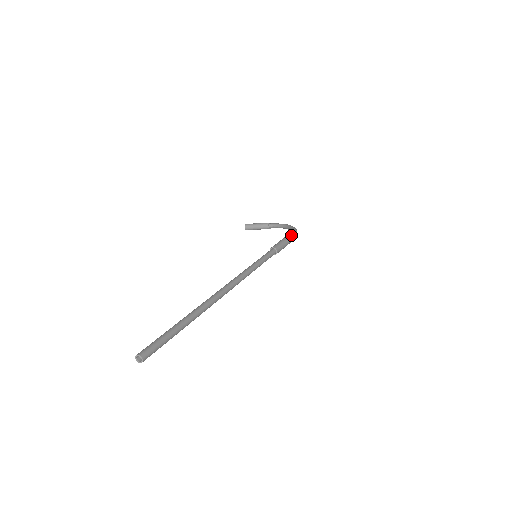
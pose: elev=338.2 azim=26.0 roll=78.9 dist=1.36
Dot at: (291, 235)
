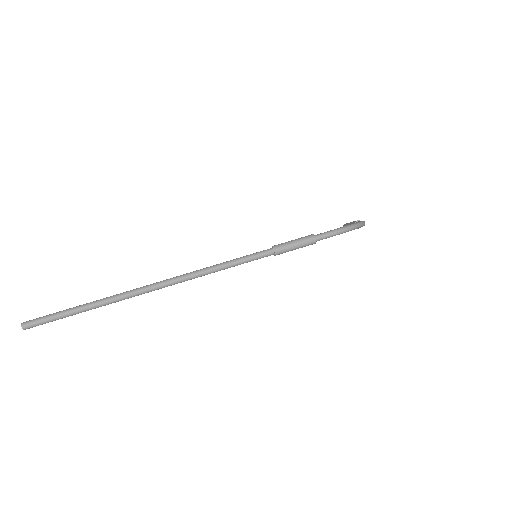
Dot at: (323, 233)
